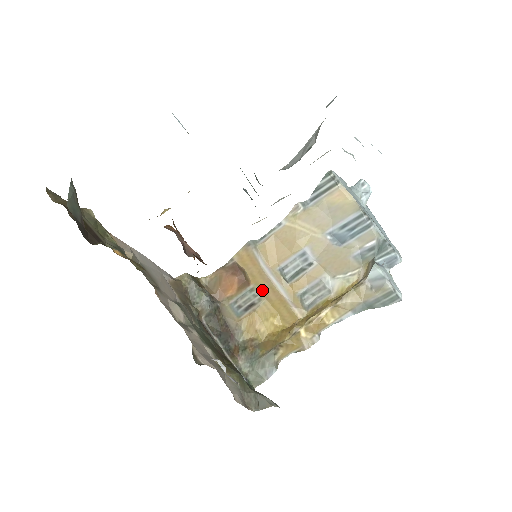
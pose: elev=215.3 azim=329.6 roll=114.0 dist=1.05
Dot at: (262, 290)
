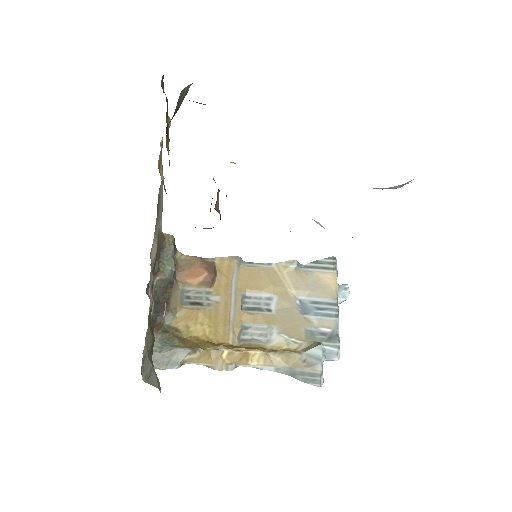
Dot at: (217, 299)
